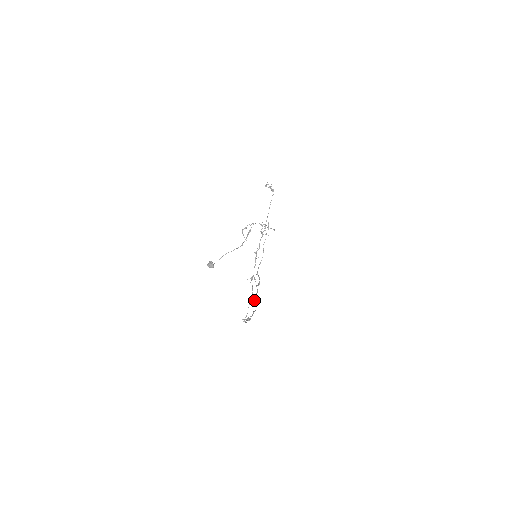
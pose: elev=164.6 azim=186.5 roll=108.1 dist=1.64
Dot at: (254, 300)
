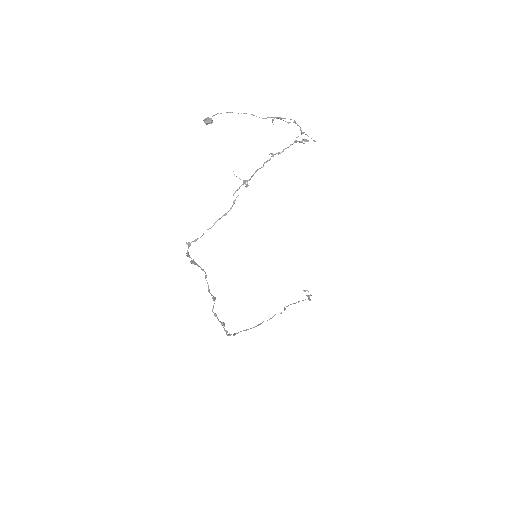
Dot at: (213, 308)
